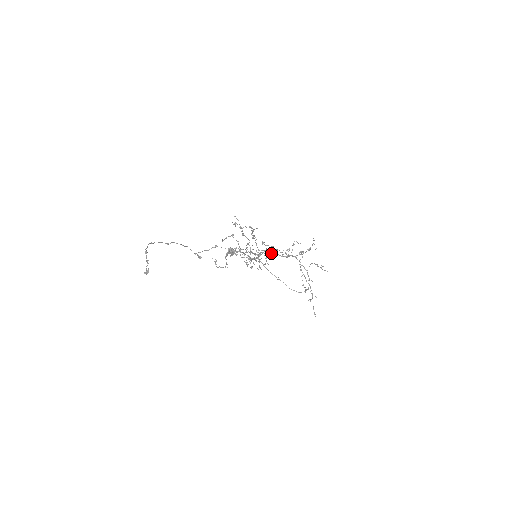
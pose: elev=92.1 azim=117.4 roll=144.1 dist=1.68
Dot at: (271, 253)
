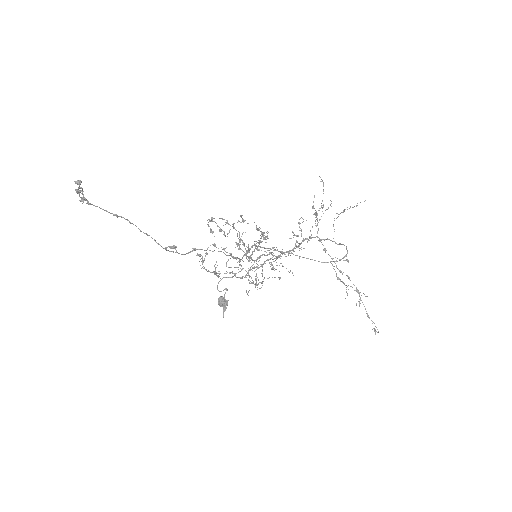
Dot at: occluded
